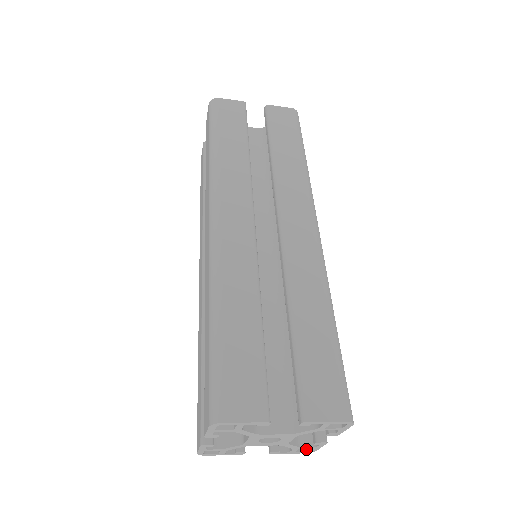
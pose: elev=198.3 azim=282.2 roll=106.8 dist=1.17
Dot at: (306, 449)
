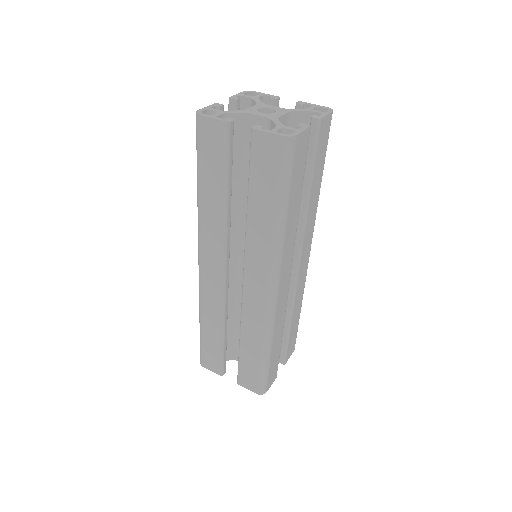
Dot at: occluded
